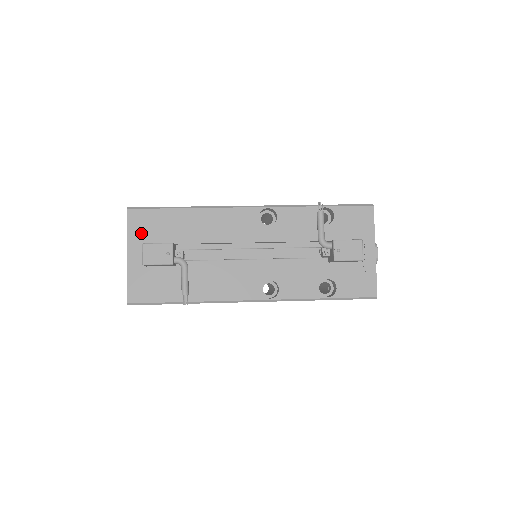
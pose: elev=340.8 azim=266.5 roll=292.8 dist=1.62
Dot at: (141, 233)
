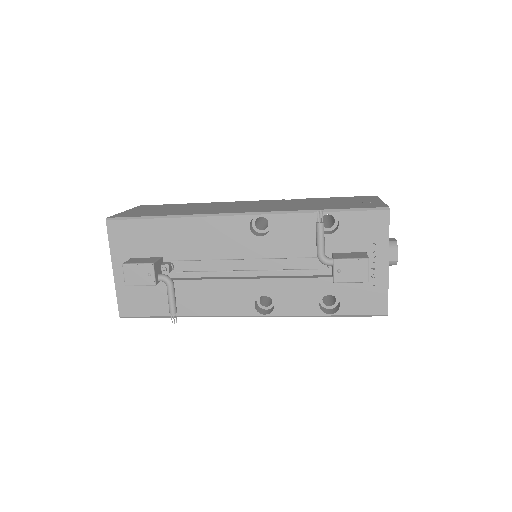
Dot at: (124, 246)
